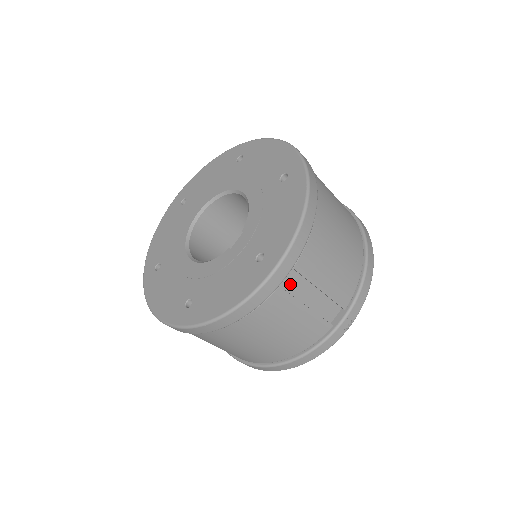
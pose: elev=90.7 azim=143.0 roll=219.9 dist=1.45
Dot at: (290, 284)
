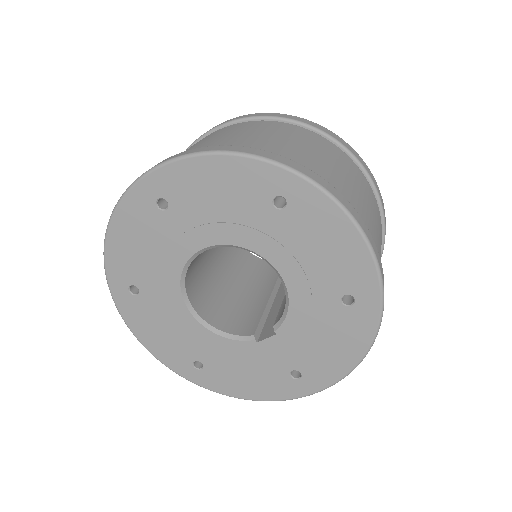
Dot at: occluded
